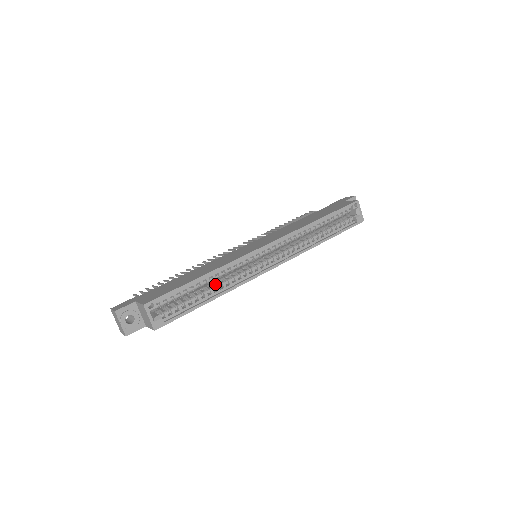
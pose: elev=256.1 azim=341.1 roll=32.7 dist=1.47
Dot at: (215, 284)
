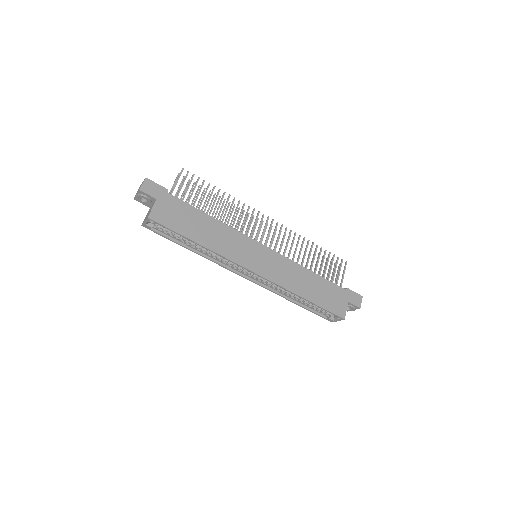
Dot at: occluded
